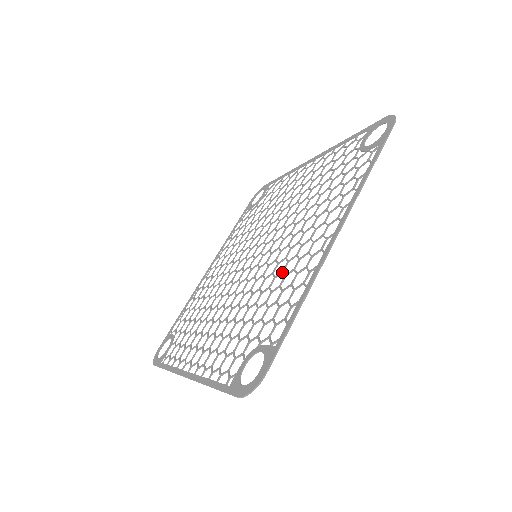
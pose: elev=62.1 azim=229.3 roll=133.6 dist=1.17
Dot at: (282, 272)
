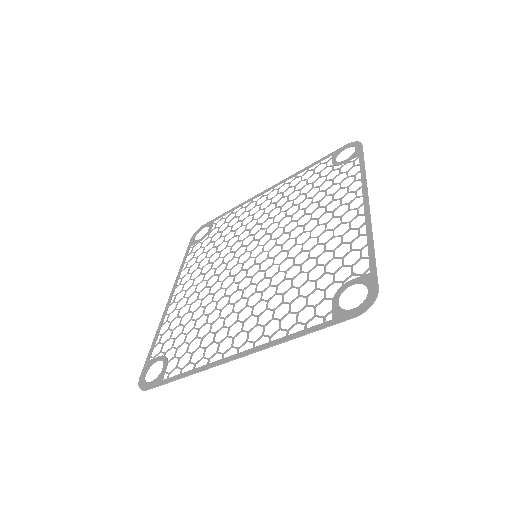
Dot at: (318, 244)
